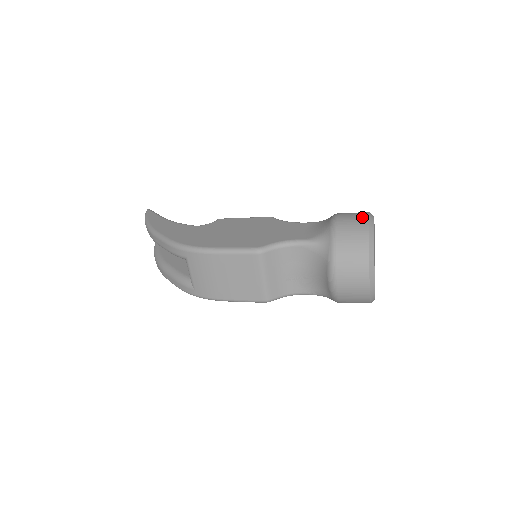
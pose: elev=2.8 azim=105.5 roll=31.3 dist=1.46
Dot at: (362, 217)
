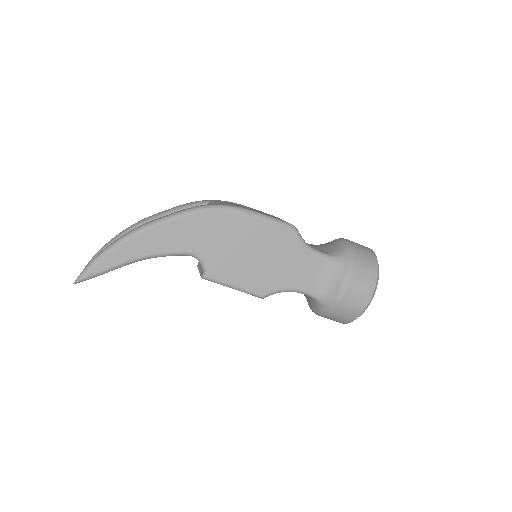
Dot at: occluded
